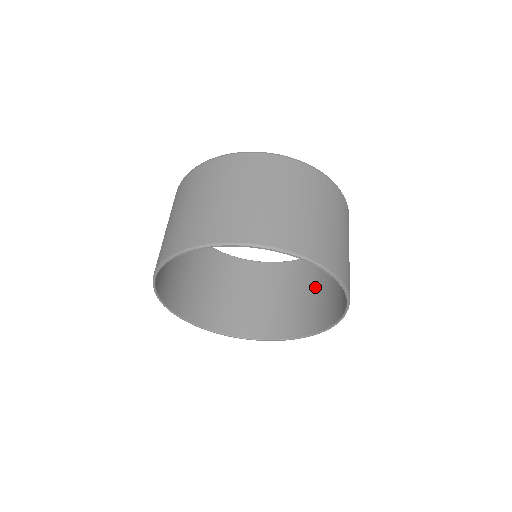
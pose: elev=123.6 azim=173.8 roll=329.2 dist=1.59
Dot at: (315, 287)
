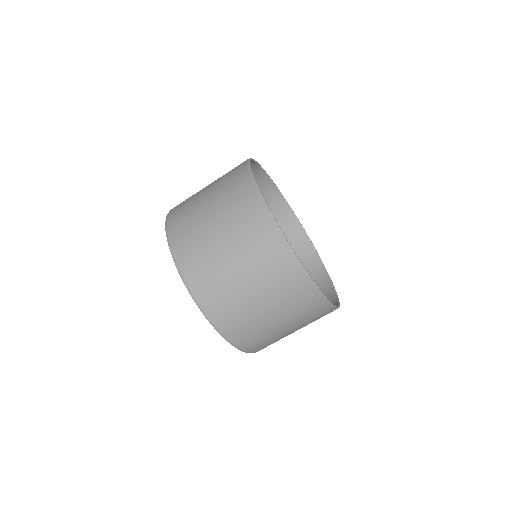
Dot at: occluded
